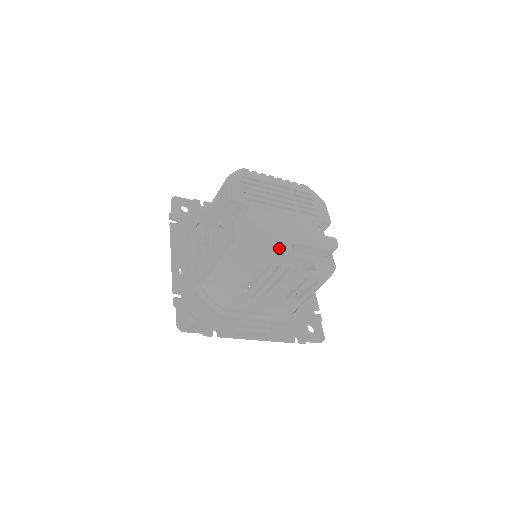
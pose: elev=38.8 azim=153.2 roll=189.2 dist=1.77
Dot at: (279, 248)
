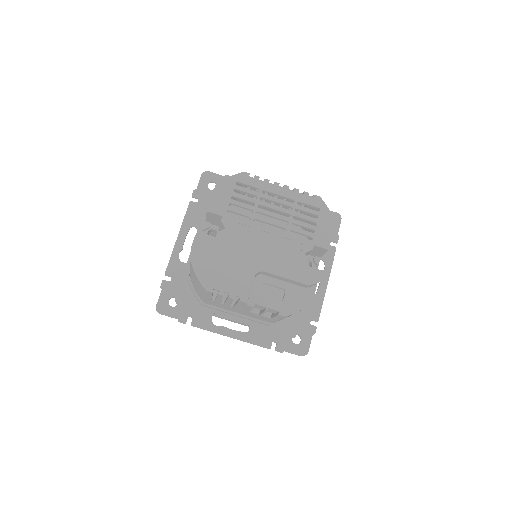
Dot at: (237, 275)
